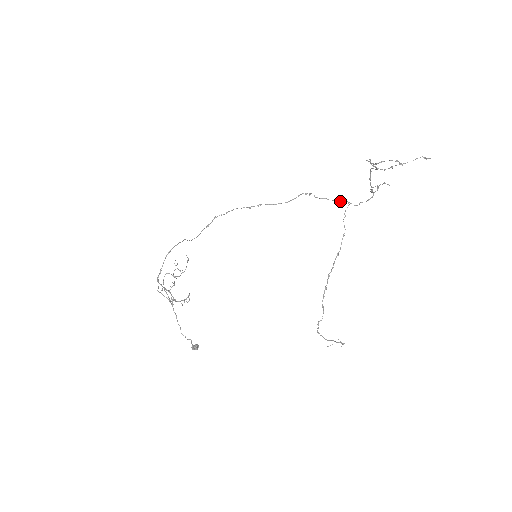
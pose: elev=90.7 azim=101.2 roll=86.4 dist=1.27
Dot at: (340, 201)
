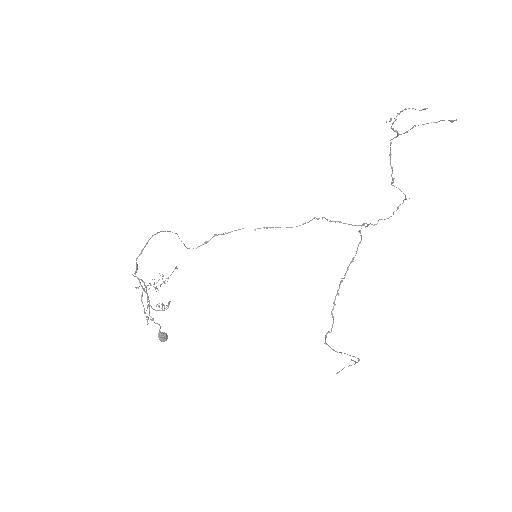
Dot at: (356, 225)
